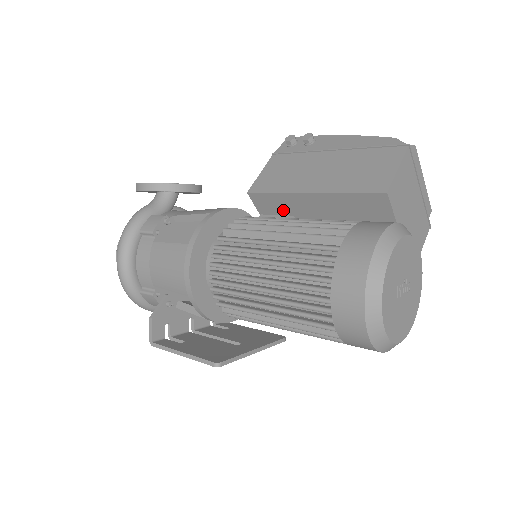
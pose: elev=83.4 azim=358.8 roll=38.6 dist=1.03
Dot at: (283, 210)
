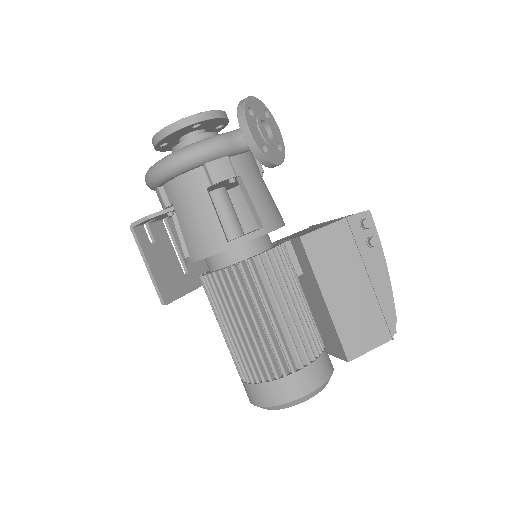
Dot at: (303, 266)
